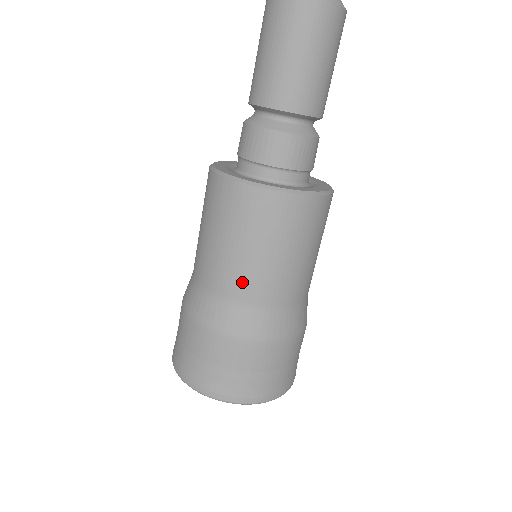
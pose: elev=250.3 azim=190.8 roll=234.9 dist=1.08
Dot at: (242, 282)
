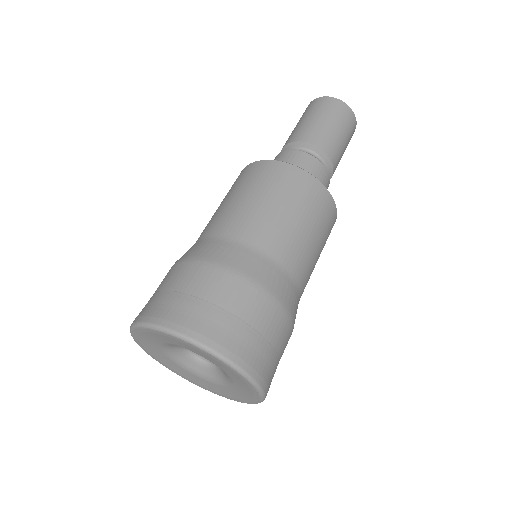
Dot at: (222, 221)
